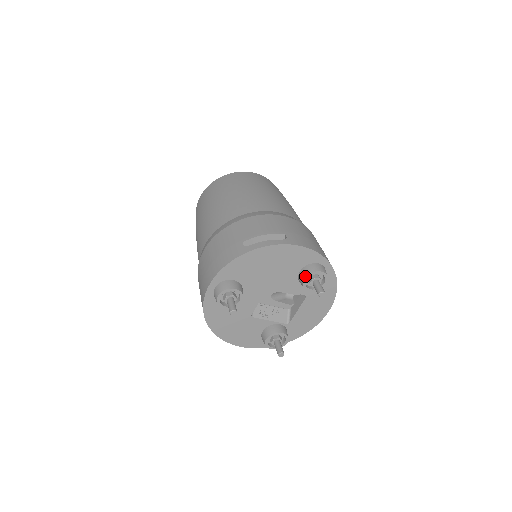
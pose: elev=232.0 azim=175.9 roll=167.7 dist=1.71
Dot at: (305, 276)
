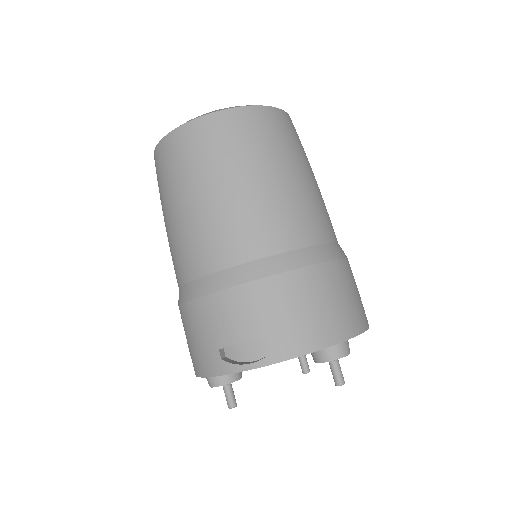
Dot at: (316, 362)
